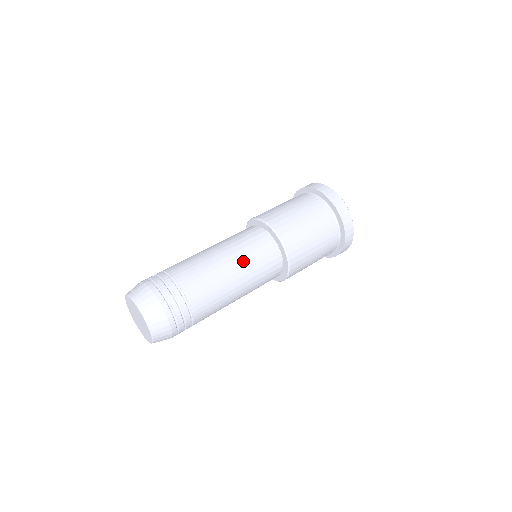
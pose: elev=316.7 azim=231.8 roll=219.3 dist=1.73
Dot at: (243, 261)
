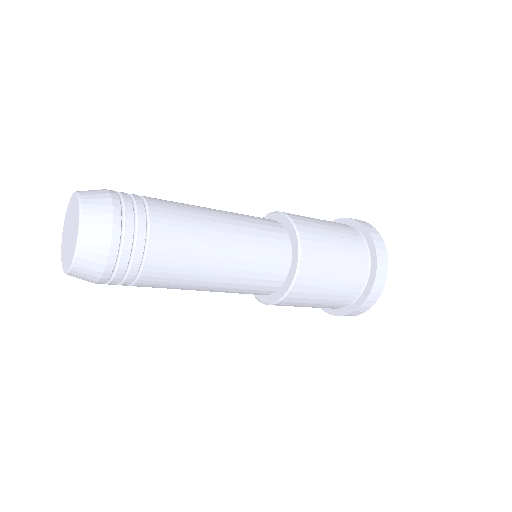
Dot at: (243, 233)
